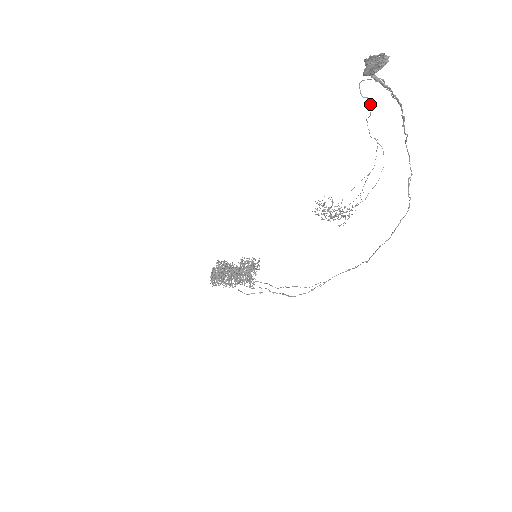
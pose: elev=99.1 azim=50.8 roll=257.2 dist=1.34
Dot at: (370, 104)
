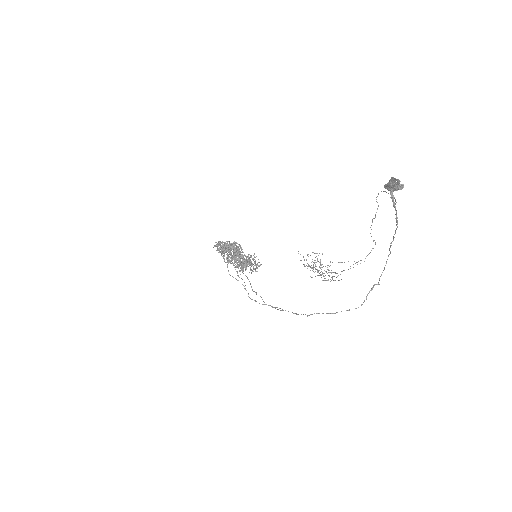
Dot at: (377, 209)
